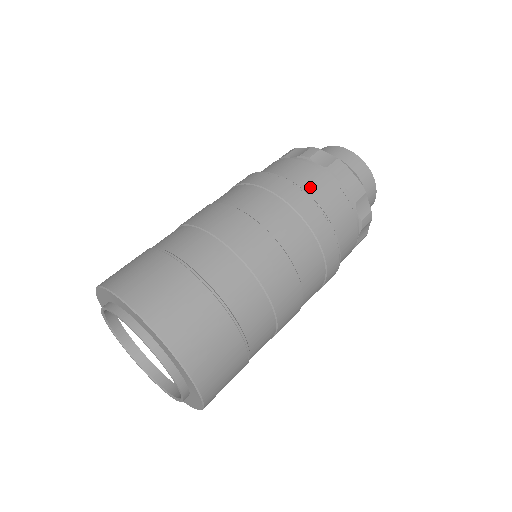
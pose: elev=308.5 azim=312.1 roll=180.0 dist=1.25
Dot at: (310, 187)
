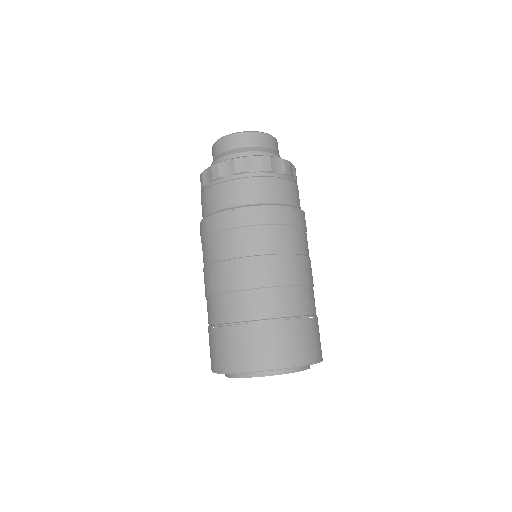
Dot at: (270, 197)
